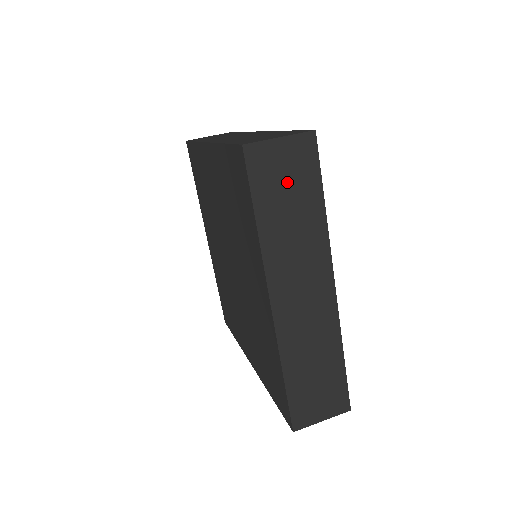
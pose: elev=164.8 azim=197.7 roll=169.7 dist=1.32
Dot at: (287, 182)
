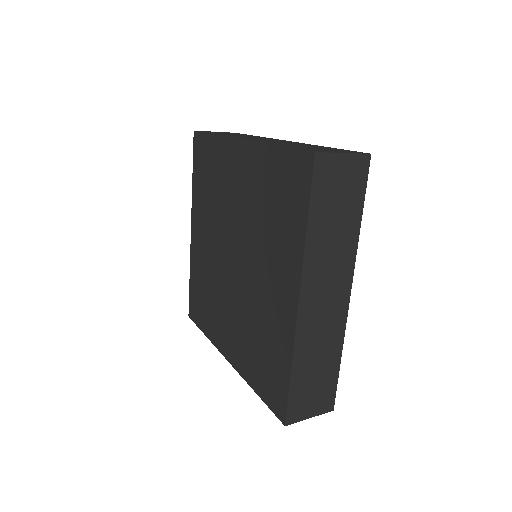
Dot at: (339, 194)
